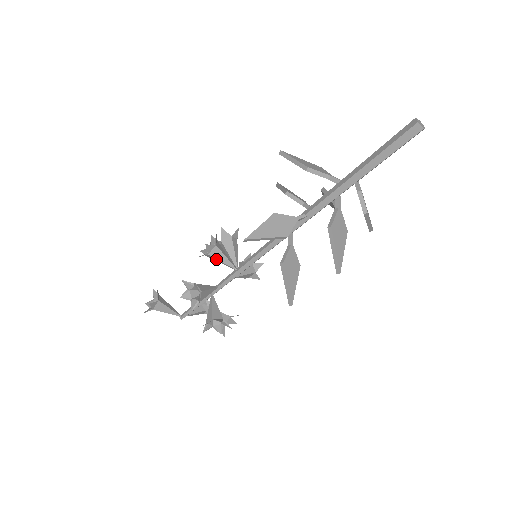
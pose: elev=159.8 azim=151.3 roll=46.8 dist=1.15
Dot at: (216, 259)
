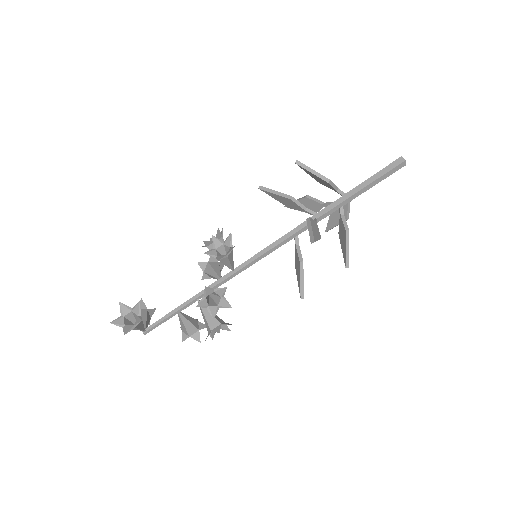
Dot at: (227, 261)
